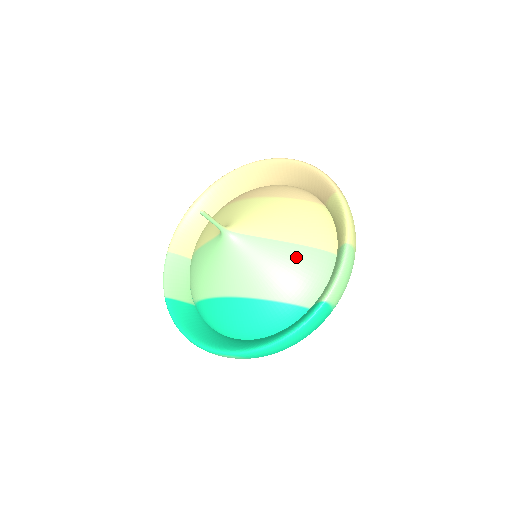
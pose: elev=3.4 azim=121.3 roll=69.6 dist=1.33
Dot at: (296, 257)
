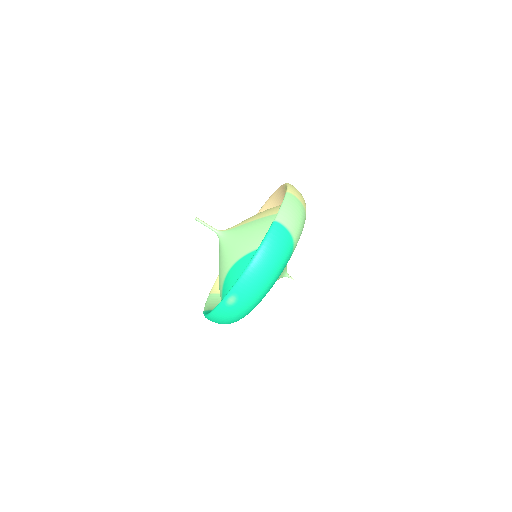
Dot at: (263, 222)
